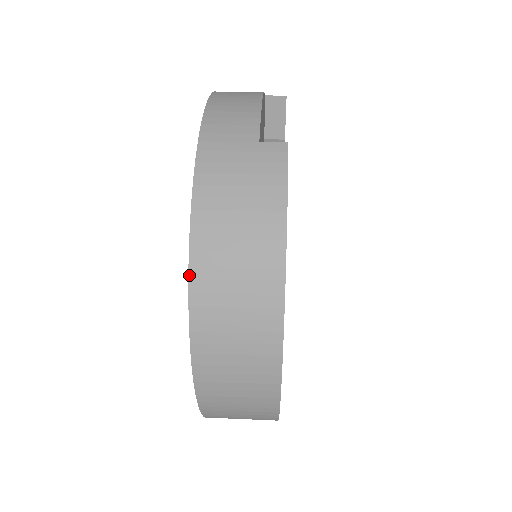
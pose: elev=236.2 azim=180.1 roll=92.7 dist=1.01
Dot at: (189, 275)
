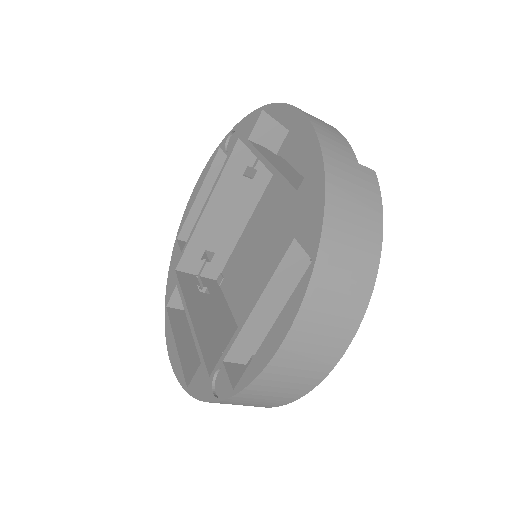
Dot at: (317, 257)
